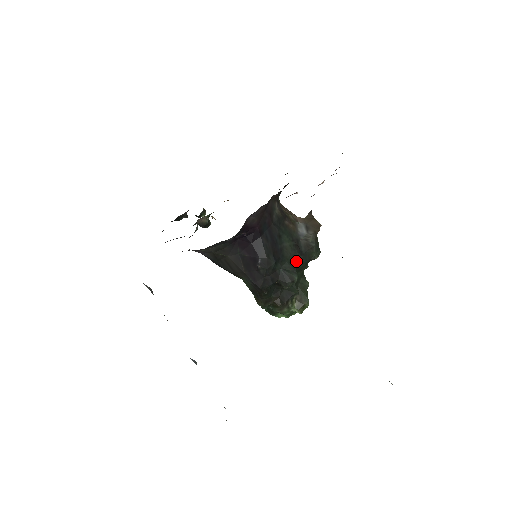
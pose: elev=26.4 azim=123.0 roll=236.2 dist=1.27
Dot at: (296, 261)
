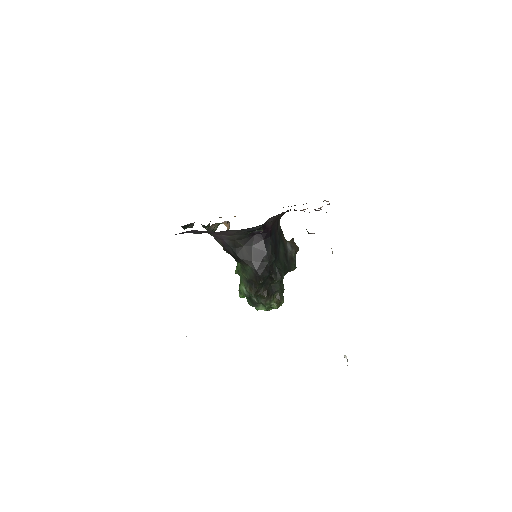
Dot at: (284, 265)
